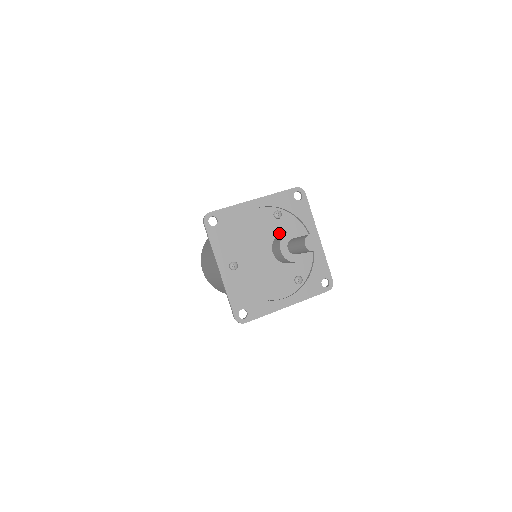
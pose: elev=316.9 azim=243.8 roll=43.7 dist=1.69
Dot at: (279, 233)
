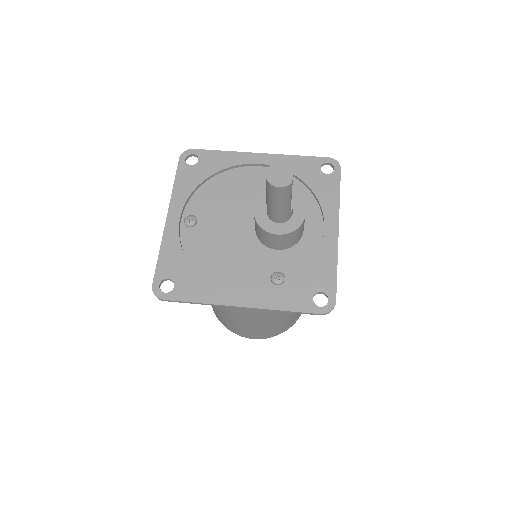
Dot at: occluded
